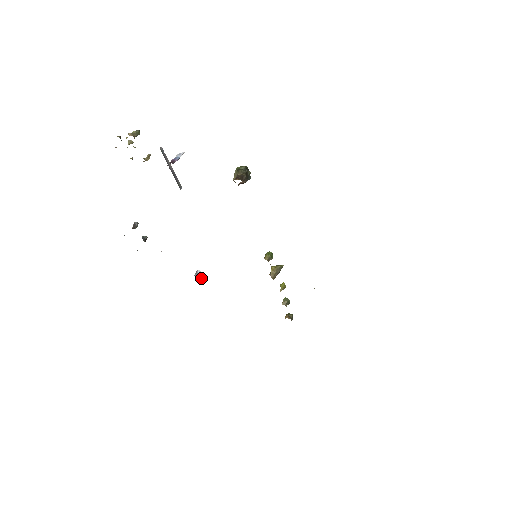
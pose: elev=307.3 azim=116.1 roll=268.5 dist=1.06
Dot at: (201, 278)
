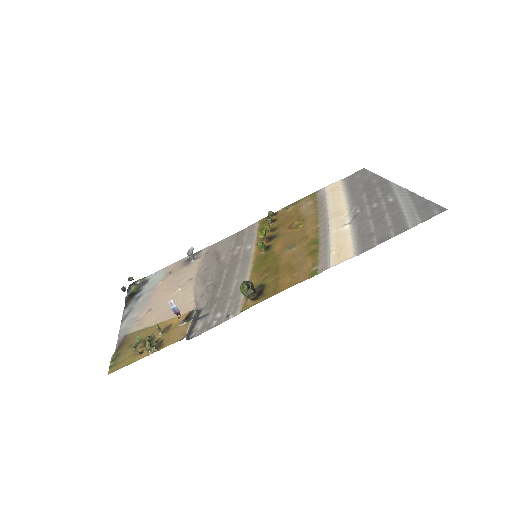
Dot at: (192, 252)
